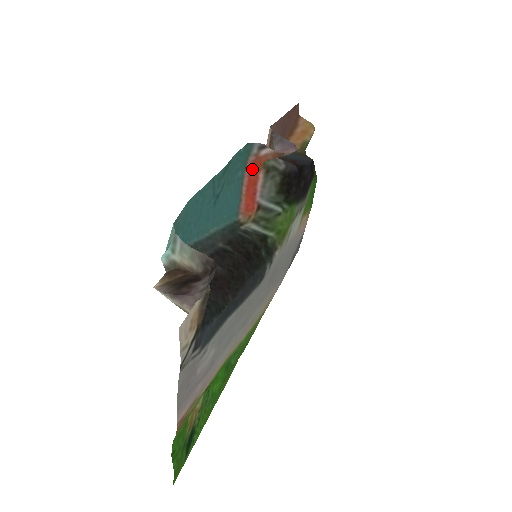
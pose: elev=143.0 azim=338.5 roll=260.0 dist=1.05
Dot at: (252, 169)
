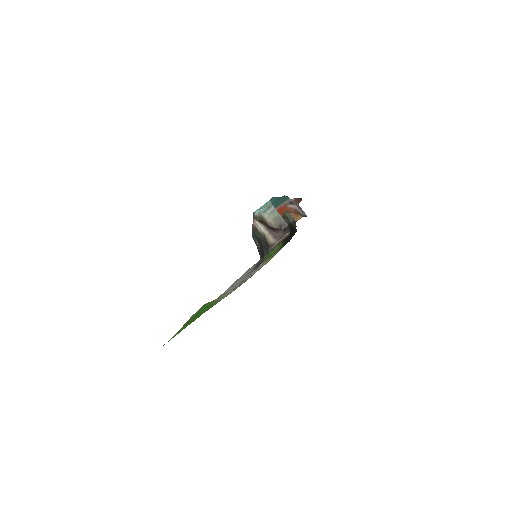
Dot at: (278, 211)
